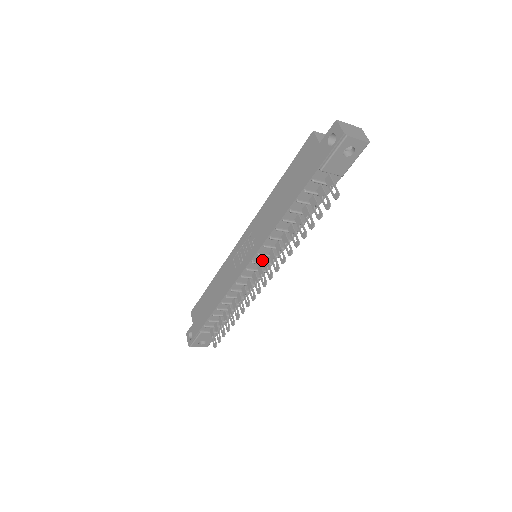
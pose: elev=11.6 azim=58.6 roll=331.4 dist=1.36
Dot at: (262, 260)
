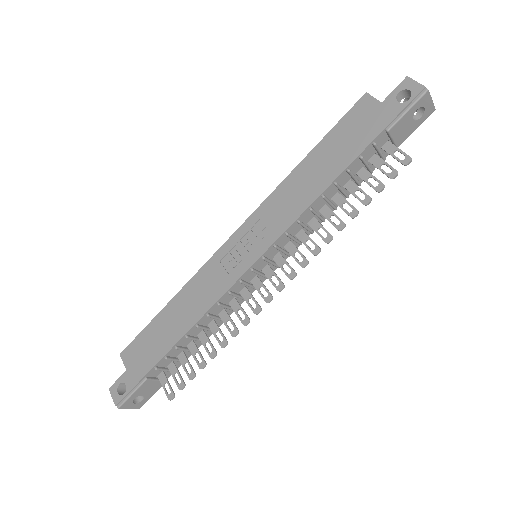
Dot at: (272, 258)
